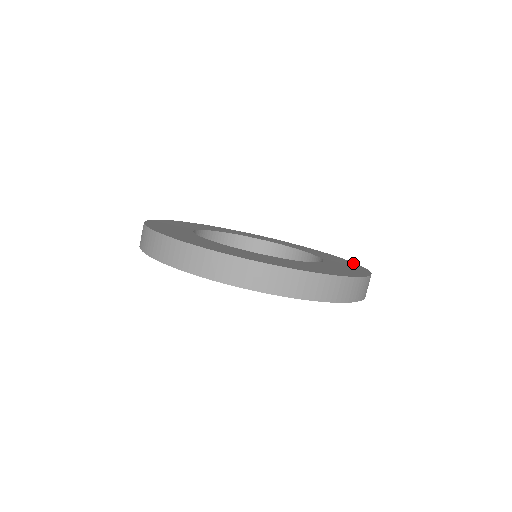
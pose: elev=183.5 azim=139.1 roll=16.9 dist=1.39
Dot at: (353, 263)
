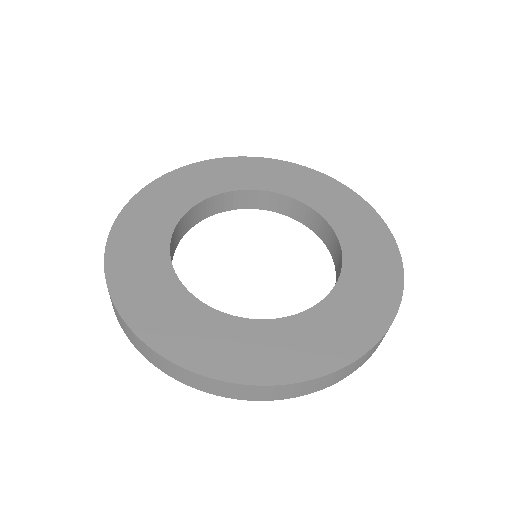
Dot at: (391, 307)
